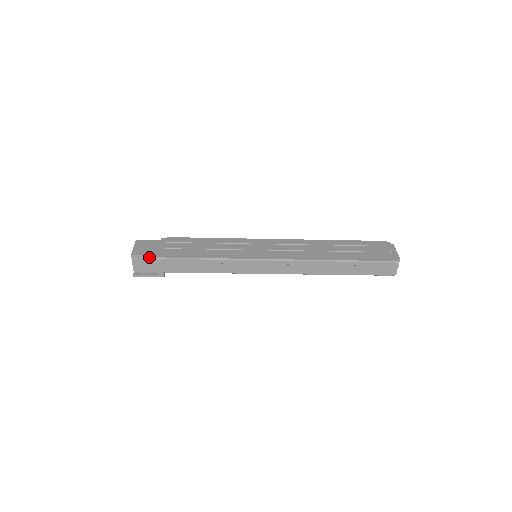
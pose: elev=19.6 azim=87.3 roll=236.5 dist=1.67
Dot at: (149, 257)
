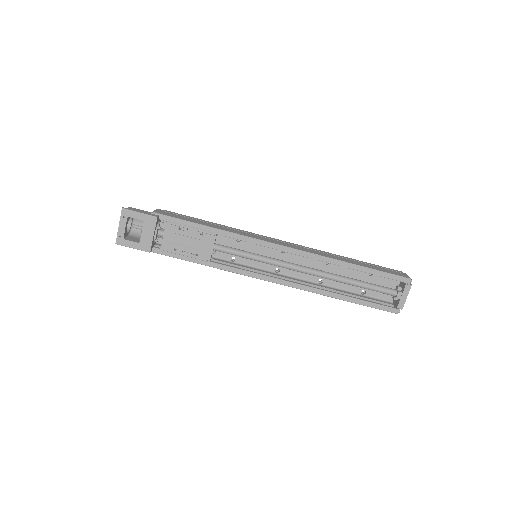
Dot at: (147, 212)
